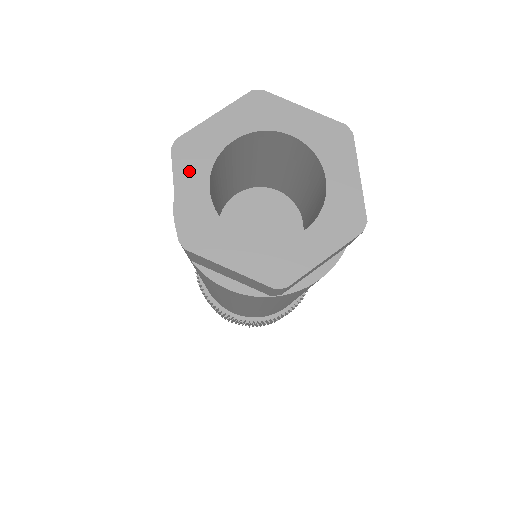
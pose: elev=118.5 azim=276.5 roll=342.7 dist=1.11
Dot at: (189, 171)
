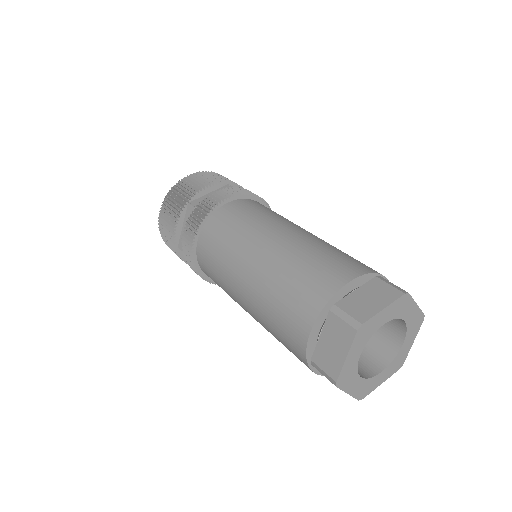
Dot at: (349, 383)
